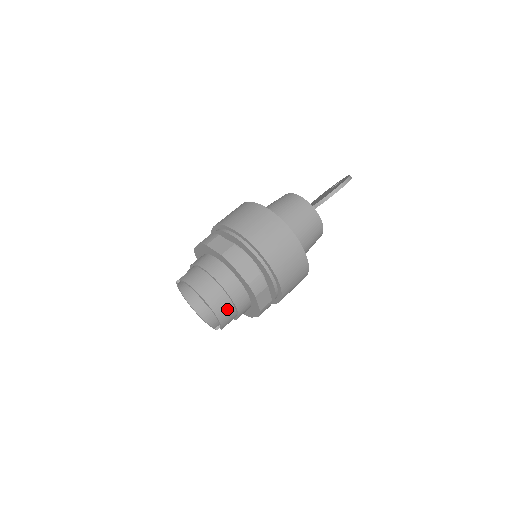
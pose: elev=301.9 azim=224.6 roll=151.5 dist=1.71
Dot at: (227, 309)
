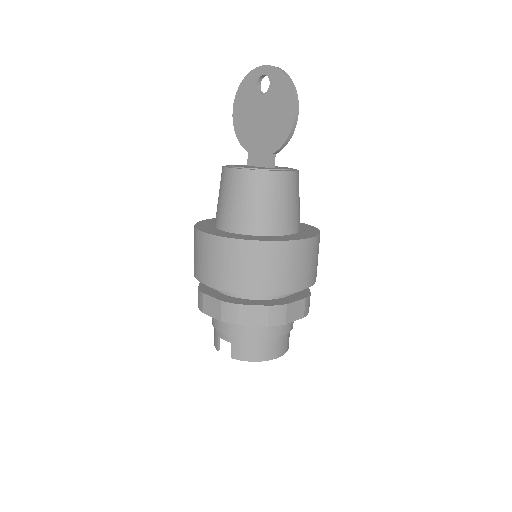
Dot at: (289, 336)
